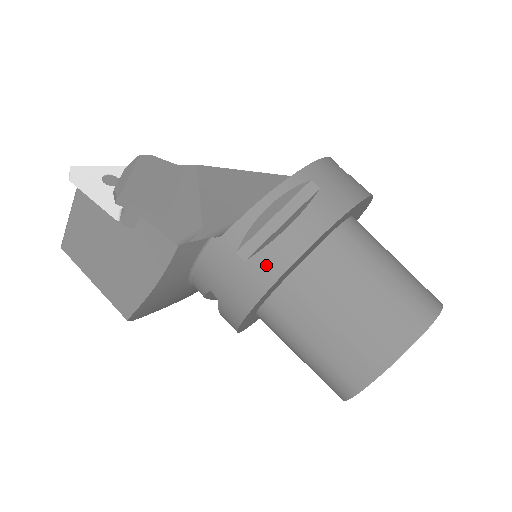
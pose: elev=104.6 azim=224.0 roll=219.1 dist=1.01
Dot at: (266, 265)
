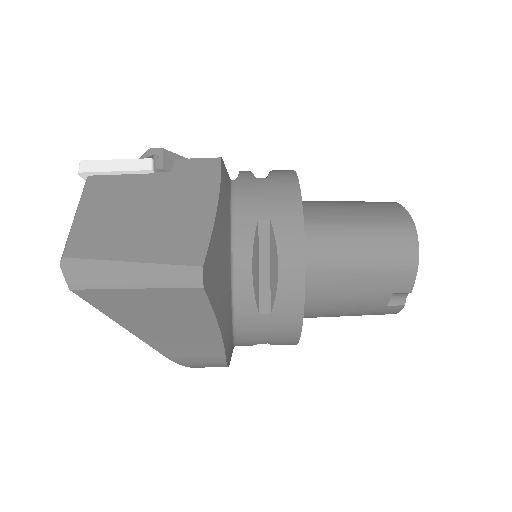
Dot at: (281, 174)
